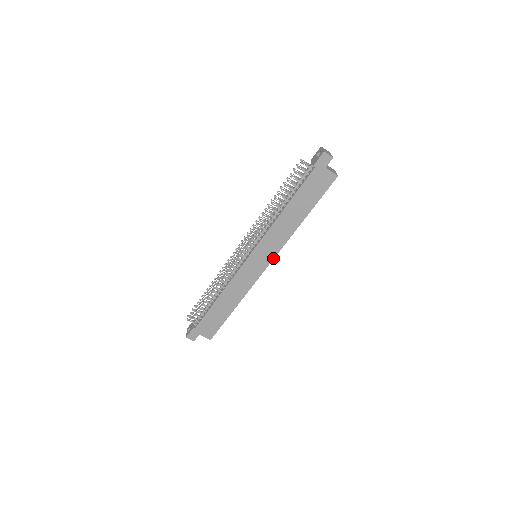
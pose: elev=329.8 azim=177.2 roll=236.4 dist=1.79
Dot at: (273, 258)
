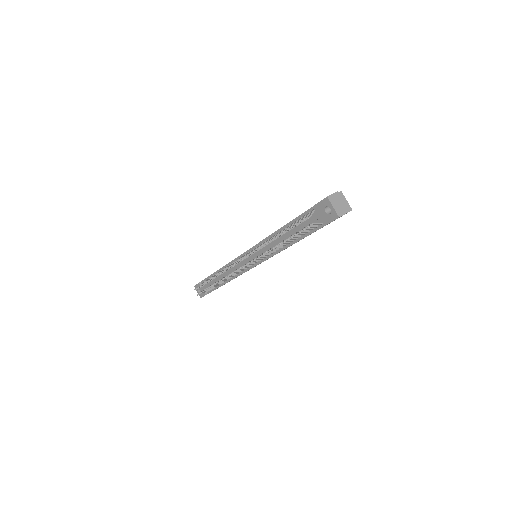
Dot at: occluded
